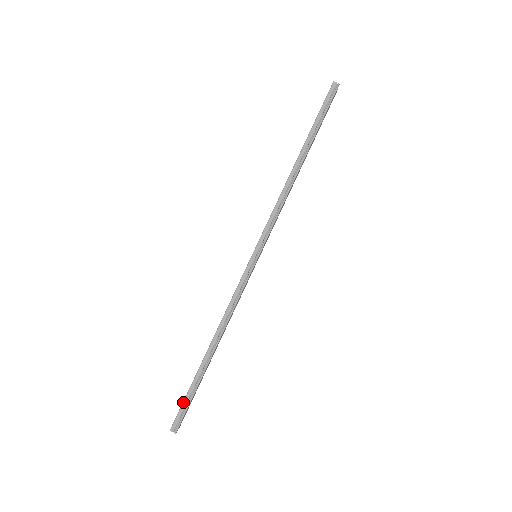
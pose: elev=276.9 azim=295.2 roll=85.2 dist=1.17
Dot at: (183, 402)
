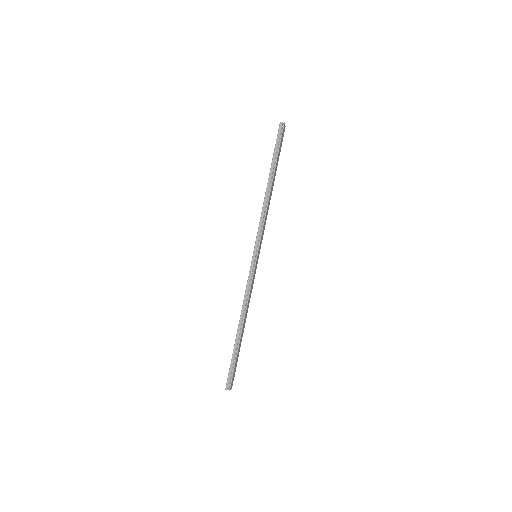
Dot at: (230, 368)
